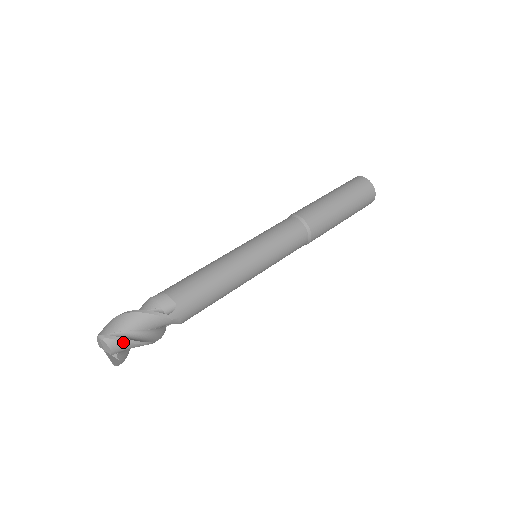
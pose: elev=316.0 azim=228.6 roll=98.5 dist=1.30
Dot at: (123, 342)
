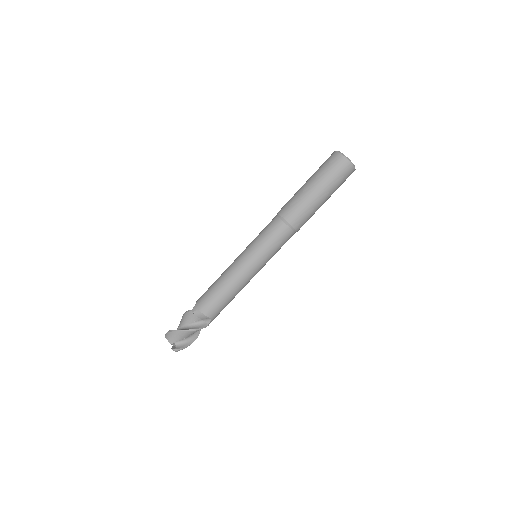
Dot at: (186, 347)
